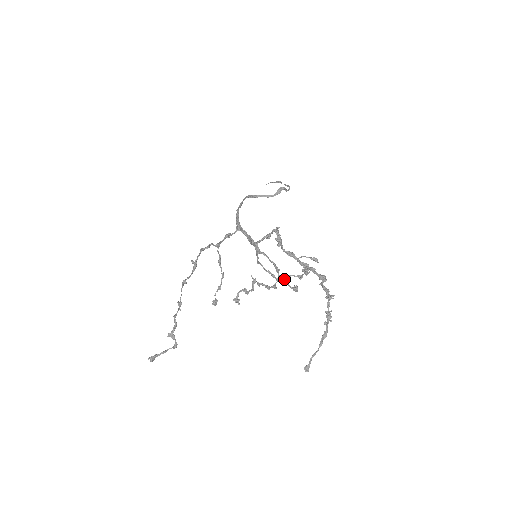
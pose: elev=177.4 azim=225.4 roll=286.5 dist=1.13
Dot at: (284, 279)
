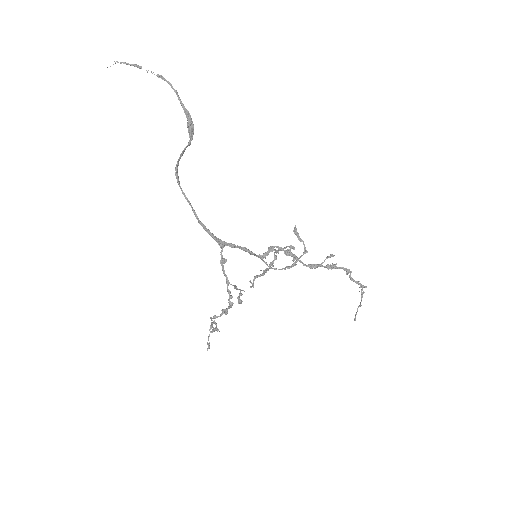
Dot at: (296, 264)
